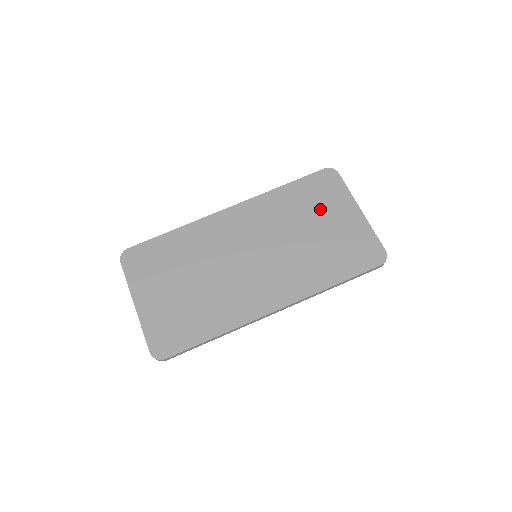
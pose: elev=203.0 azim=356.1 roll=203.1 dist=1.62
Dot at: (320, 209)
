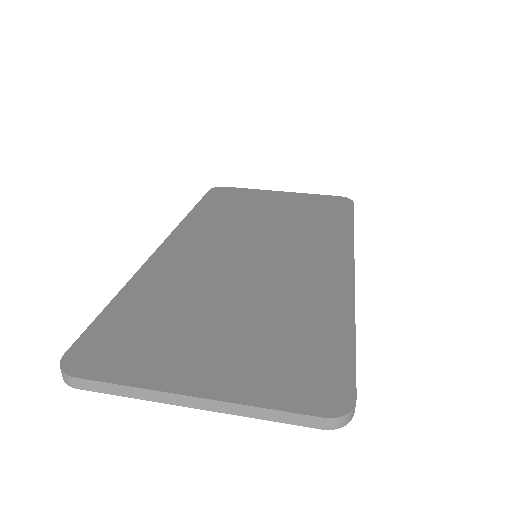
Dot at: (252, 204)
